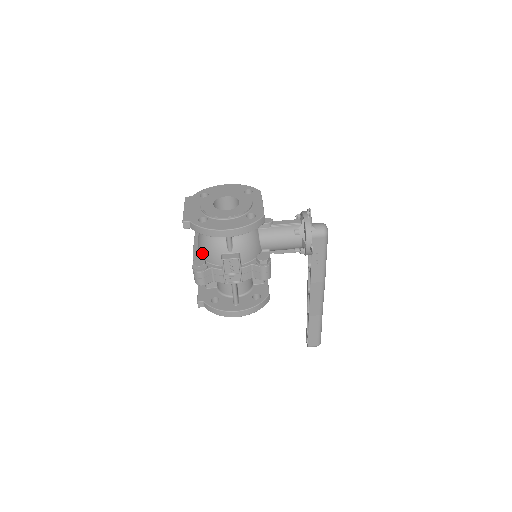
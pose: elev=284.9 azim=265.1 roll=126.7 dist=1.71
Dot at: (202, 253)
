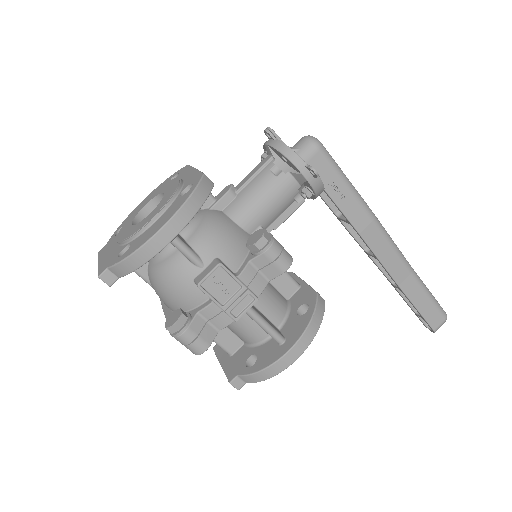
Dot at: (172, 305)
